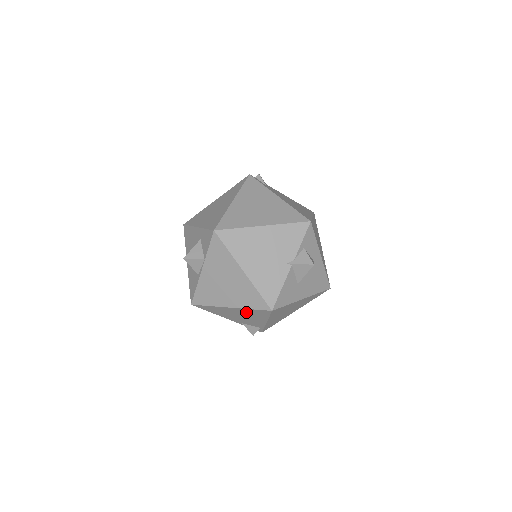
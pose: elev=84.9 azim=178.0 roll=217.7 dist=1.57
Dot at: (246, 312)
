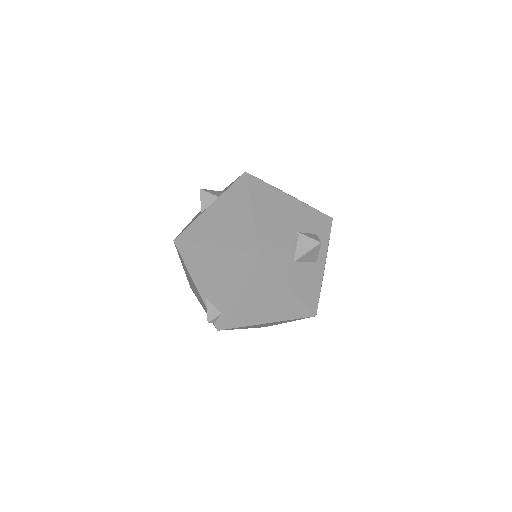
Dot at: (227, 261)
